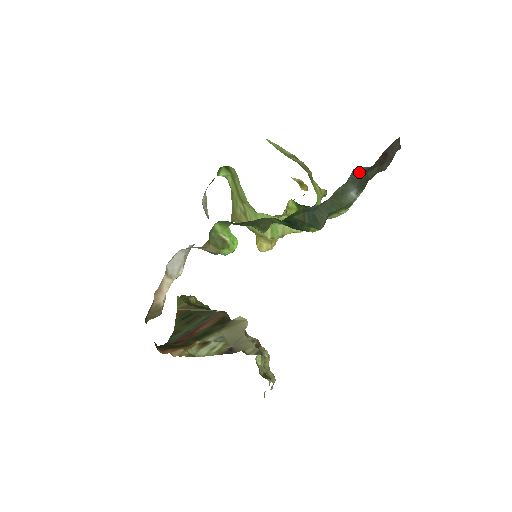
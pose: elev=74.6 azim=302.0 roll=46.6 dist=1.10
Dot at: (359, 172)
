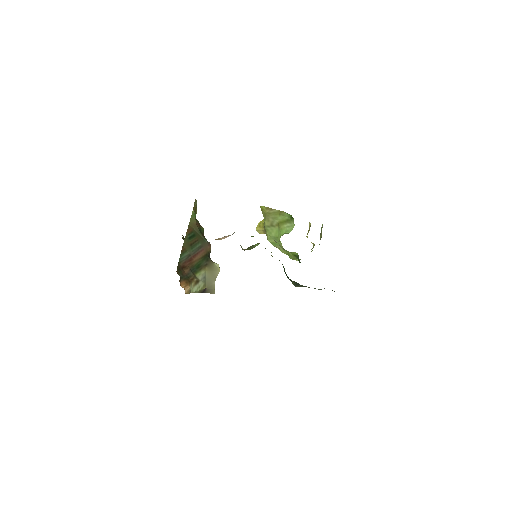
Dot at: occluded
